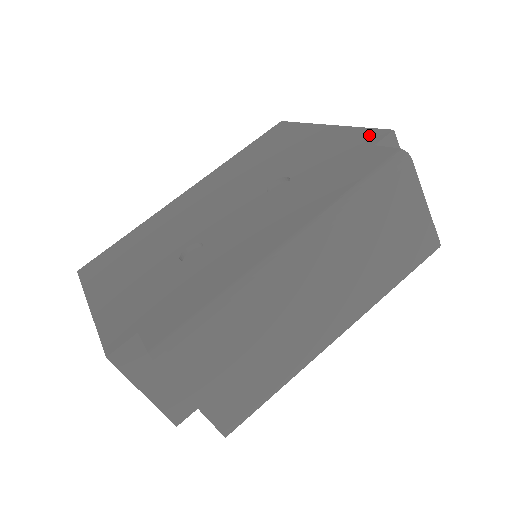
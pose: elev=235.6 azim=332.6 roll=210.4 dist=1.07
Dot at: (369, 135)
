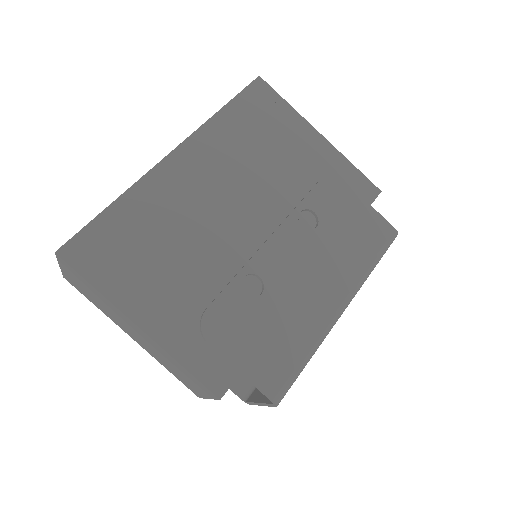
Dot at: (365, 185)
